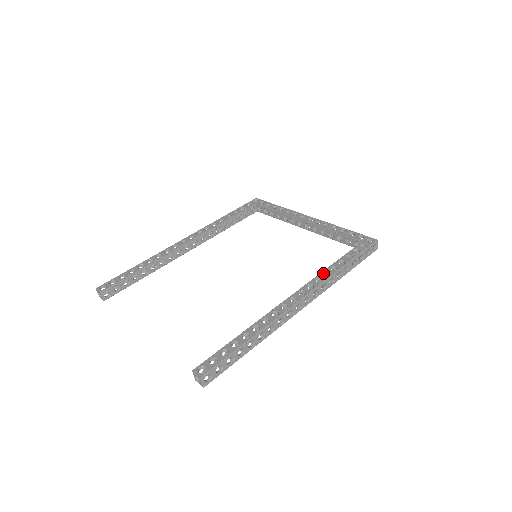
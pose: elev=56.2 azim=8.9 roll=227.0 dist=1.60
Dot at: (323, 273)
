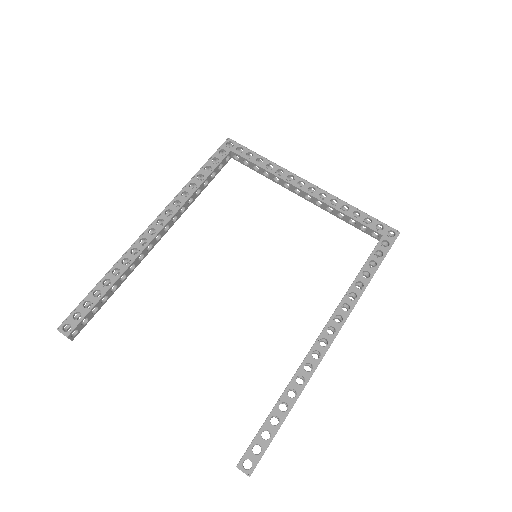
Dot at: (348, 294)
